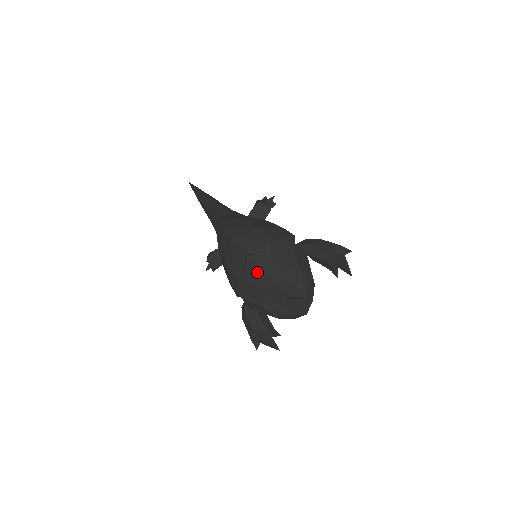
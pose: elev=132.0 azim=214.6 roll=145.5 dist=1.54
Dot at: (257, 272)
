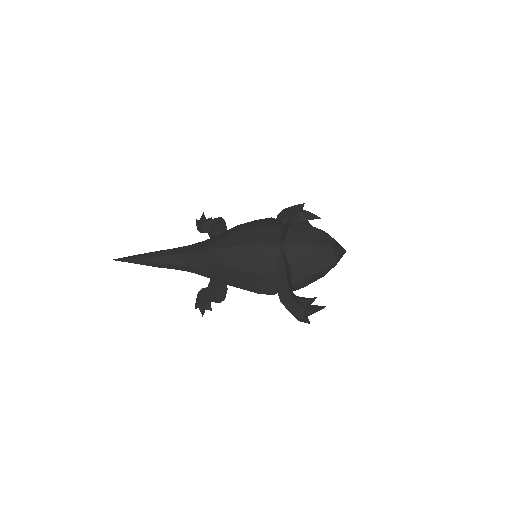
Dot at: (299, 249)
